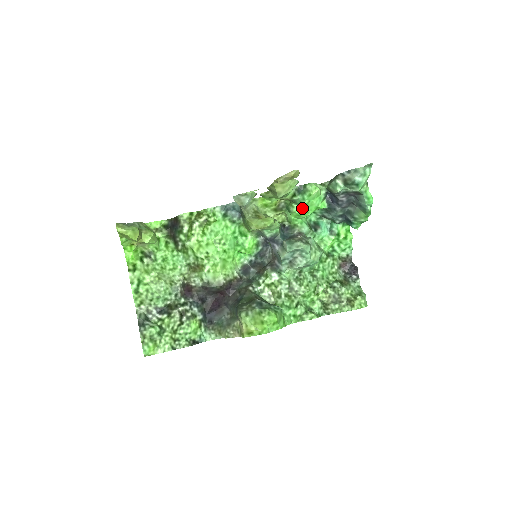
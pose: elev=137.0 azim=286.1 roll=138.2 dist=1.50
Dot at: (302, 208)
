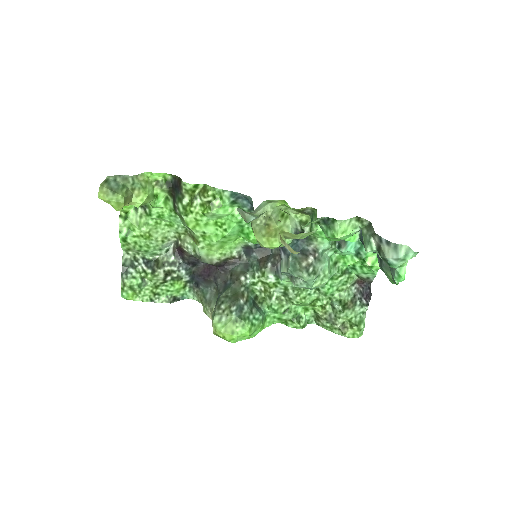
Dot at: occluded
